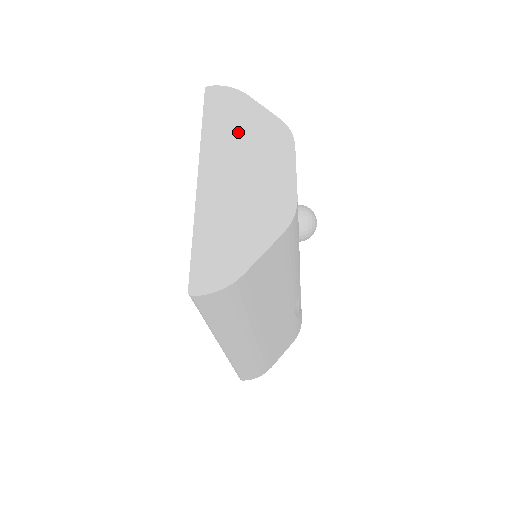
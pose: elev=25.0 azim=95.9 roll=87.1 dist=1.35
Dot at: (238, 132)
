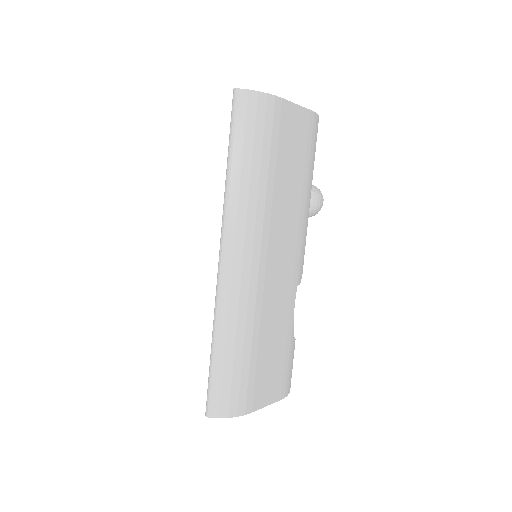
Dot at: occluded
